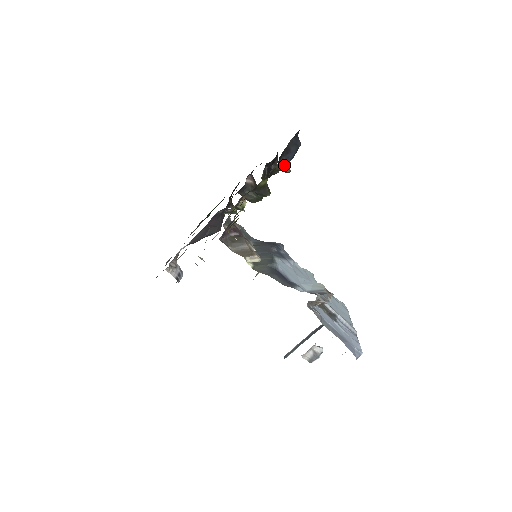
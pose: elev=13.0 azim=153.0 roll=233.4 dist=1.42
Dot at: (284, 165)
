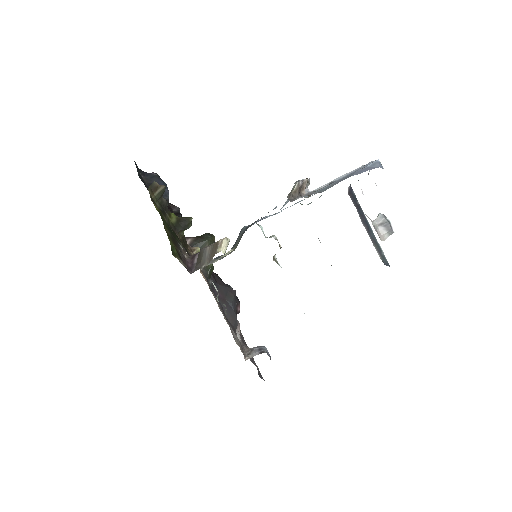
Dot at: (154, 189)
